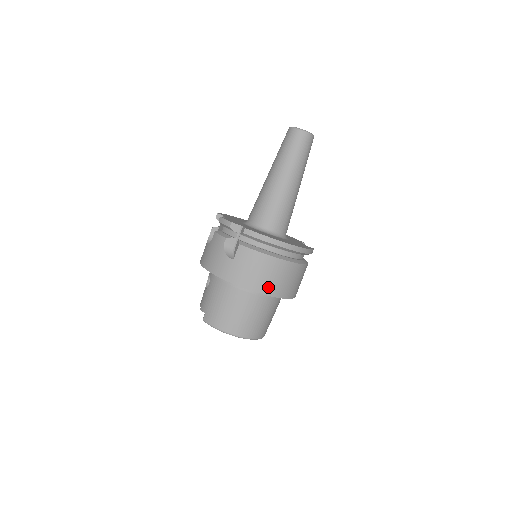
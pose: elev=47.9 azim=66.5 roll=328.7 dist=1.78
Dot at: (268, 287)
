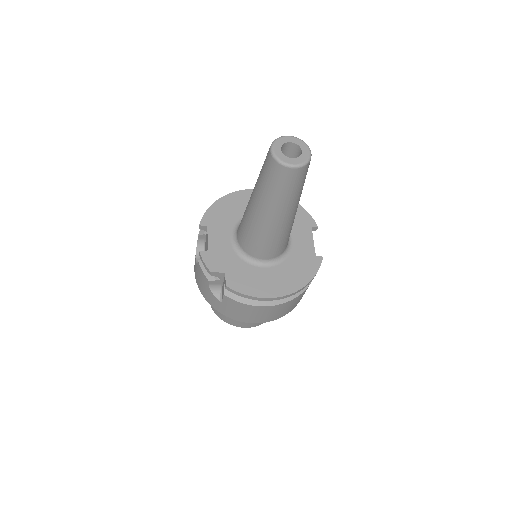
Dot at: (264, 319)
